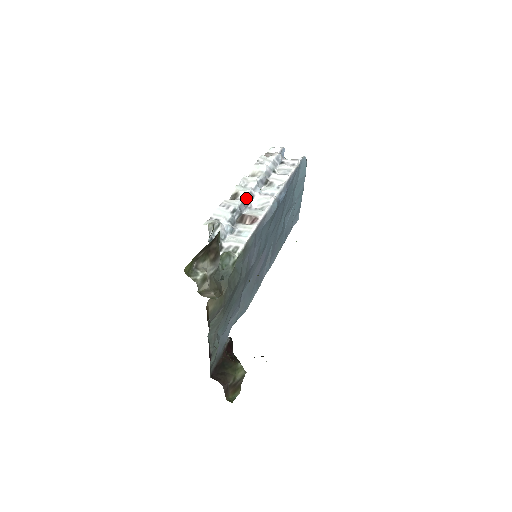
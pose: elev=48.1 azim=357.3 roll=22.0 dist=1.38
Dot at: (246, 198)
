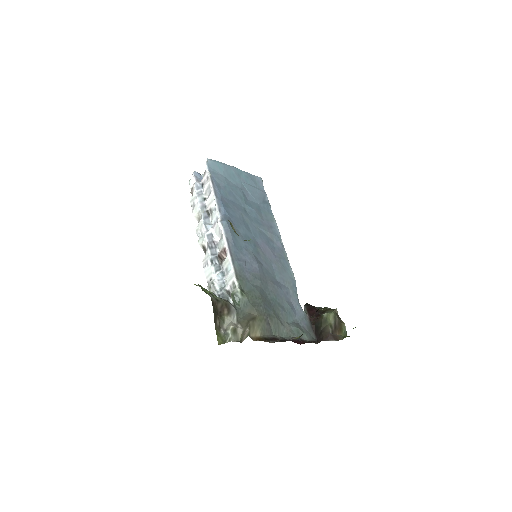
Dot at: (209, 243)
